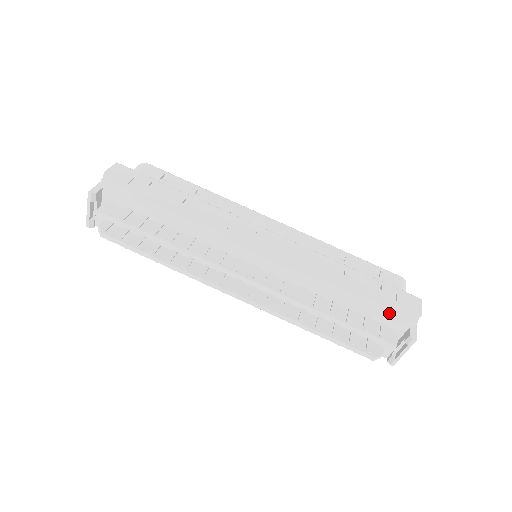
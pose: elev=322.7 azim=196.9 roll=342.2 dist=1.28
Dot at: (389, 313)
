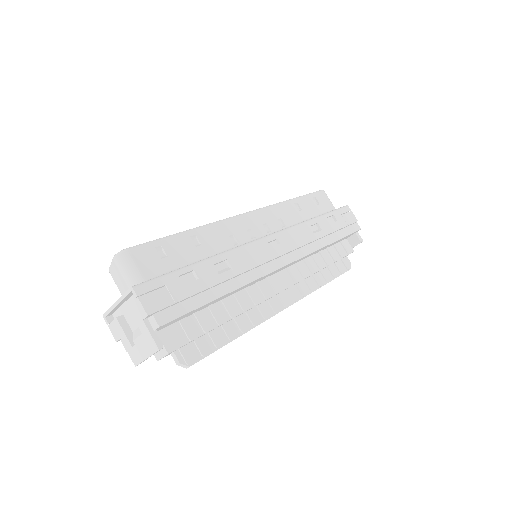
Dot at: occluded
